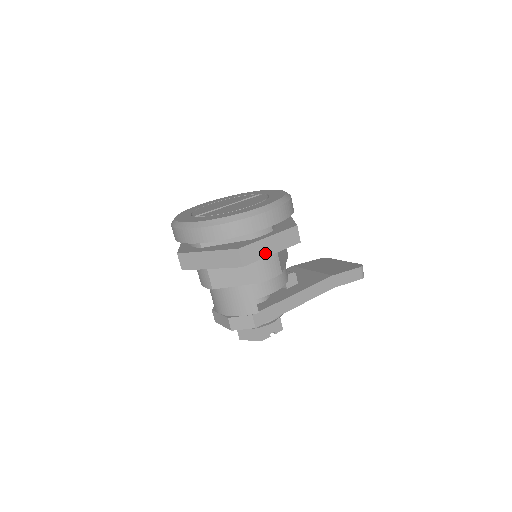
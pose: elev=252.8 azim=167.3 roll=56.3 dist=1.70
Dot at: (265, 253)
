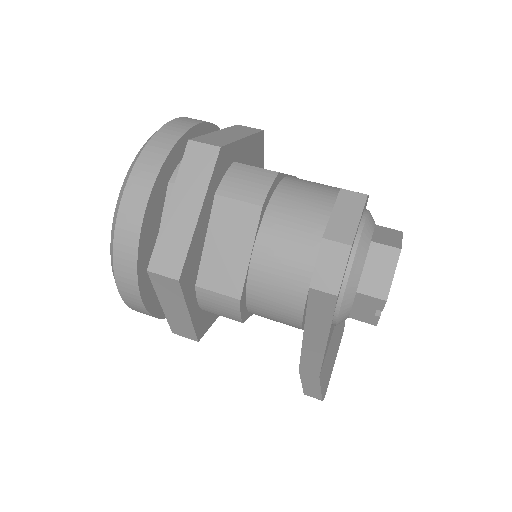
Dot at: occluded
